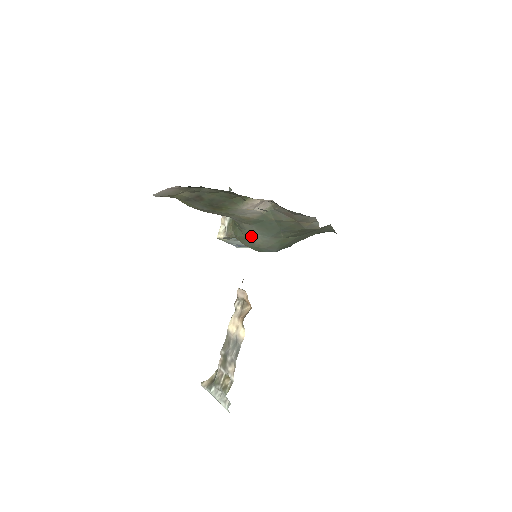
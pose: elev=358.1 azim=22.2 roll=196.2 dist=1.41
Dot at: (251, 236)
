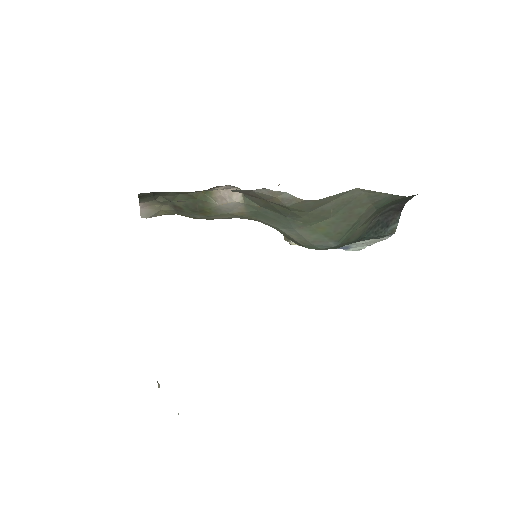
Dot at: (284, 233)
